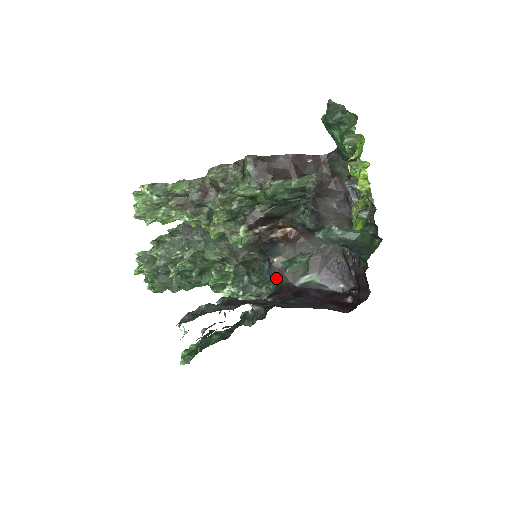
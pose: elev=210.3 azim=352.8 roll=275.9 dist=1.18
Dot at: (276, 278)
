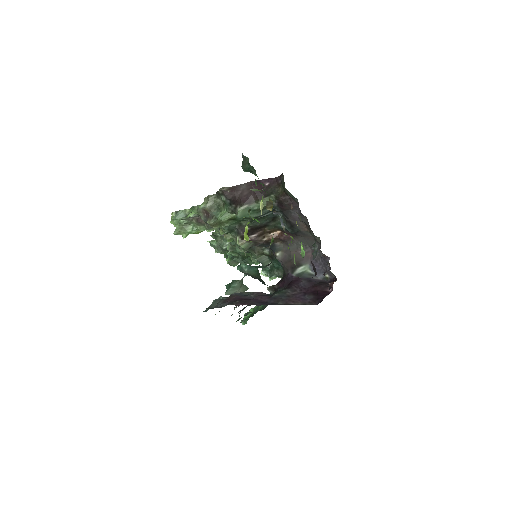
Dot at: occluded
